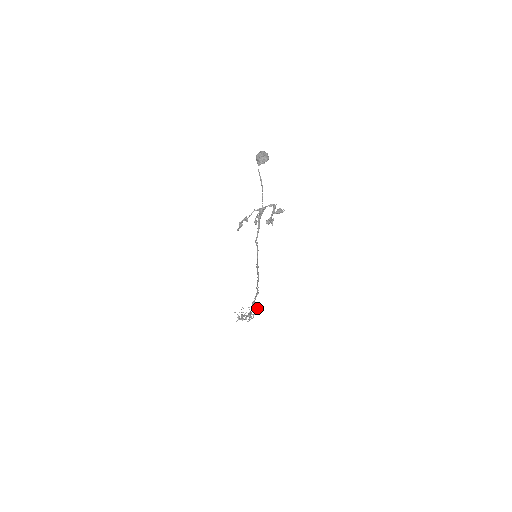
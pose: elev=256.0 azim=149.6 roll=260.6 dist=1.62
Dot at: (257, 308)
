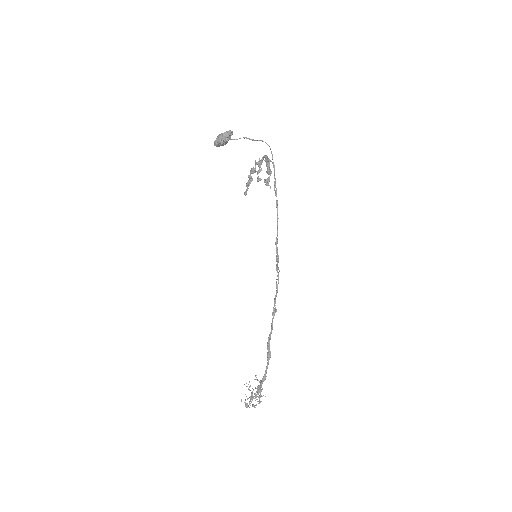
Dot at: occluded
